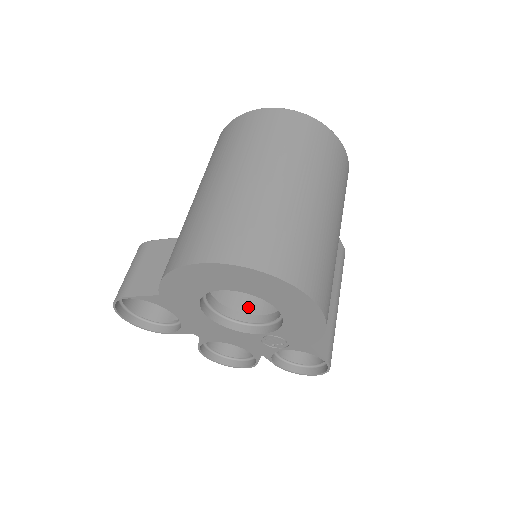
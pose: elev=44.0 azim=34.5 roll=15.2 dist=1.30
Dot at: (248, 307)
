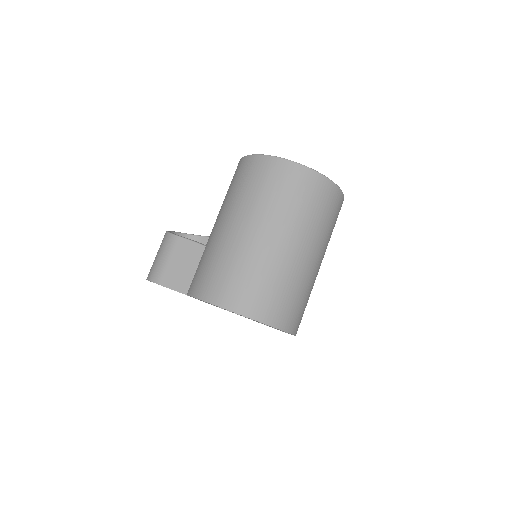
Dot at: occluded
